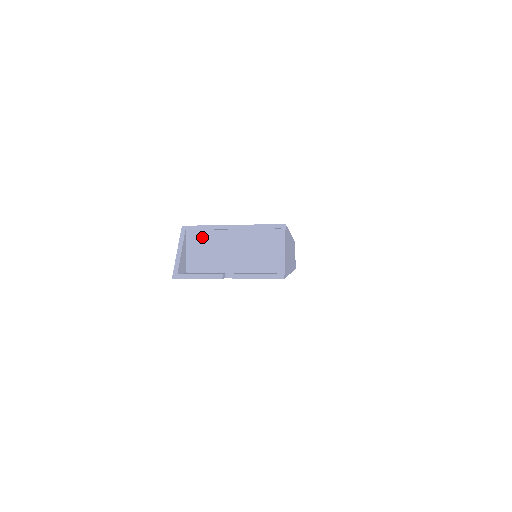
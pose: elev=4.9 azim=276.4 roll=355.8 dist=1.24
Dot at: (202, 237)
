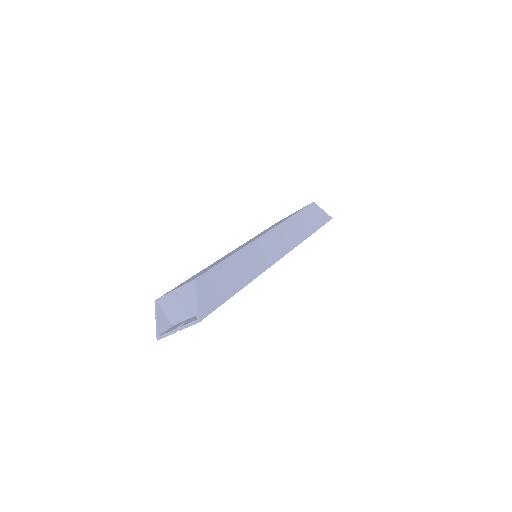
Dot at: (166, 303)
